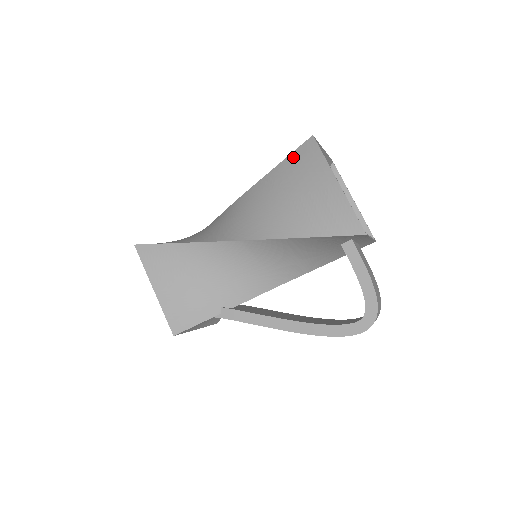
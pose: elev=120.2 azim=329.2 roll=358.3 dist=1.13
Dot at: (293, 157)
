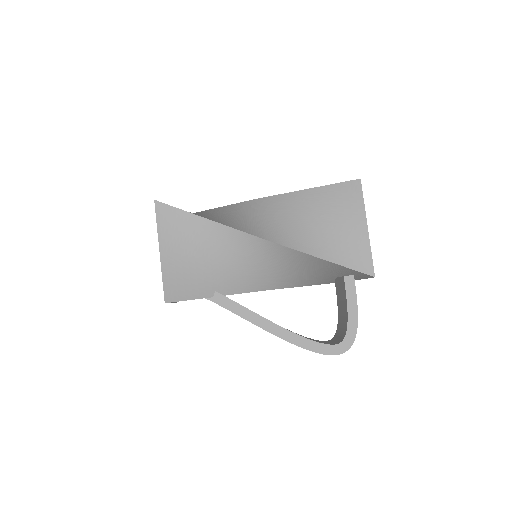
Dot at: (333, 188)
